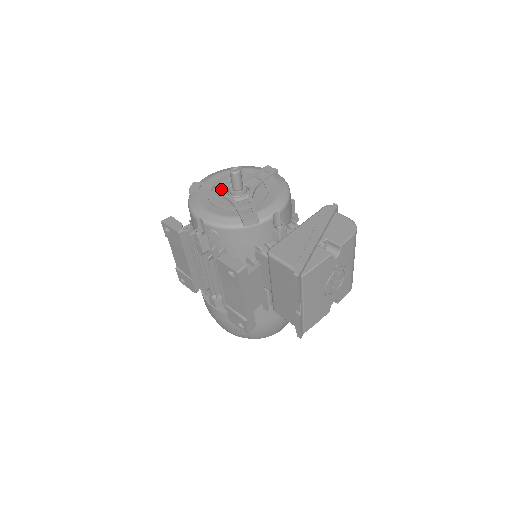
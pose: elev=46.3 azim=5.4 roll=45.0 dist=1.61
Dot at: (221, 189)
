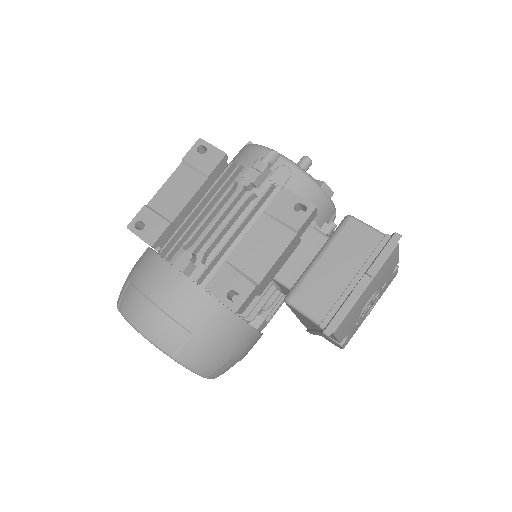
Dot at: occluded
